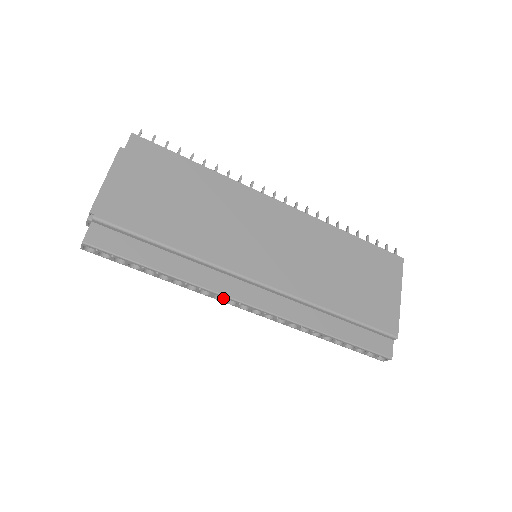
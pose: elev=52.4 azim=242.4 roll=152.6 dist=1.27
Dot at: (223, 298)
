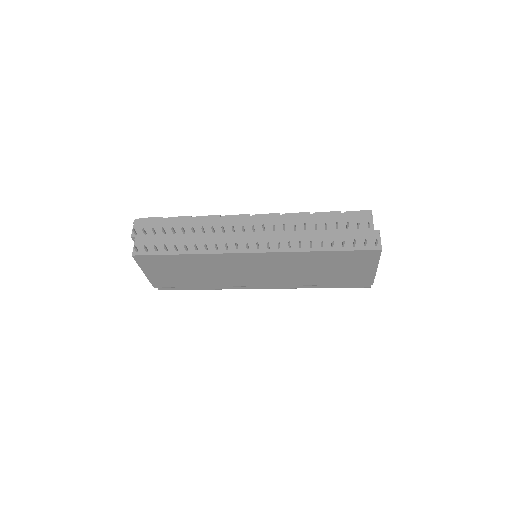
Dot at: occluded
